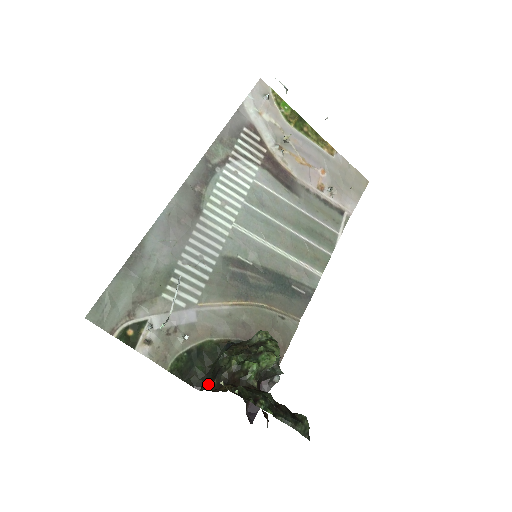
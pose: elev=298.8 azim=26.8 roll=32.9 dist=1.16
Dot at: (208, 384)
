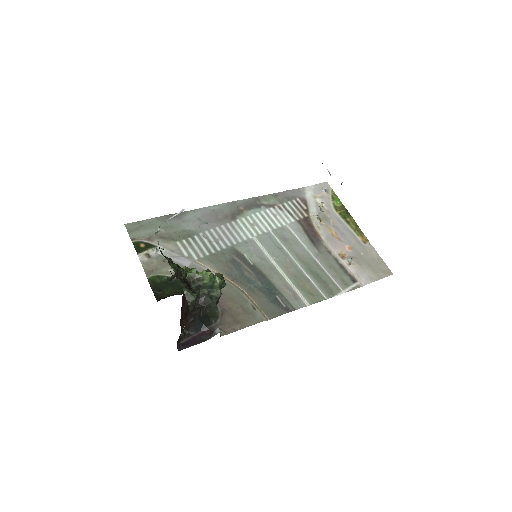
Dot at: occluded
